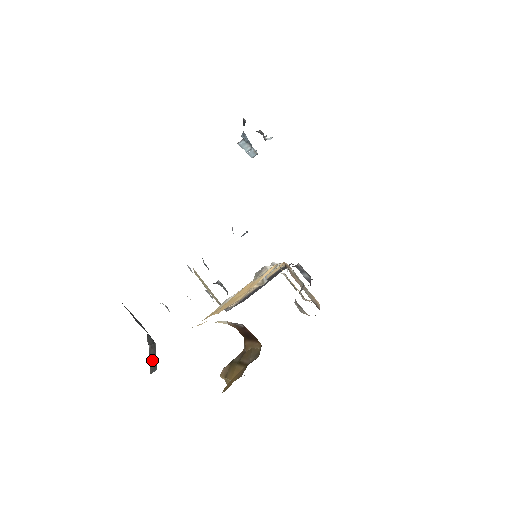
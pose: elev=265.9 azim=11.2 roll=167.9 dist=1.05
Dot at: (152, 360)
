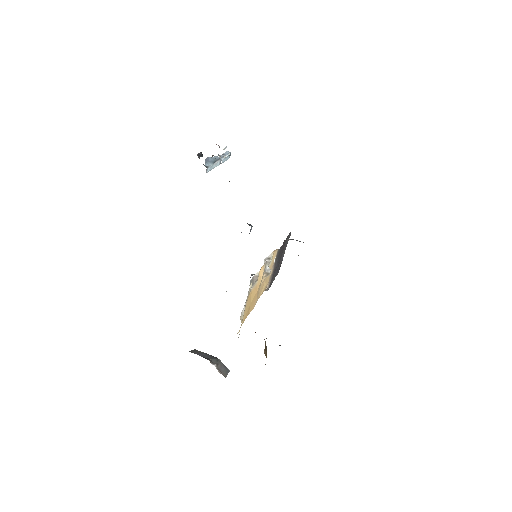
Dot at: (223, 369)
